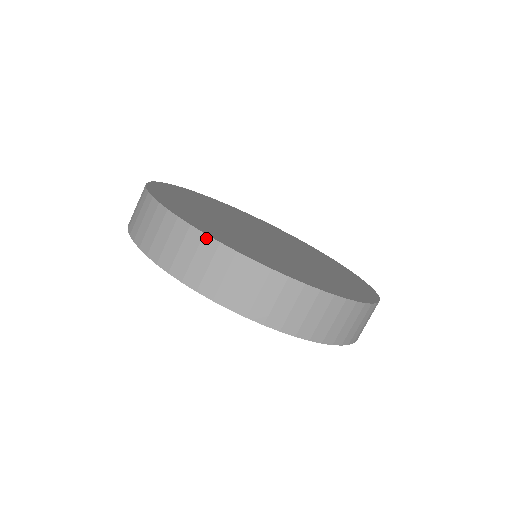
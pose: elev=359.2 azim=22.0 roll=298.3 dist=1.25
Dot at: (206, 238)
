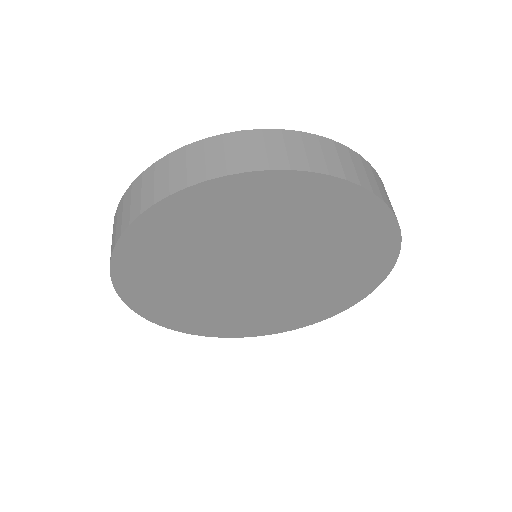
Dot at: (285, 132)
